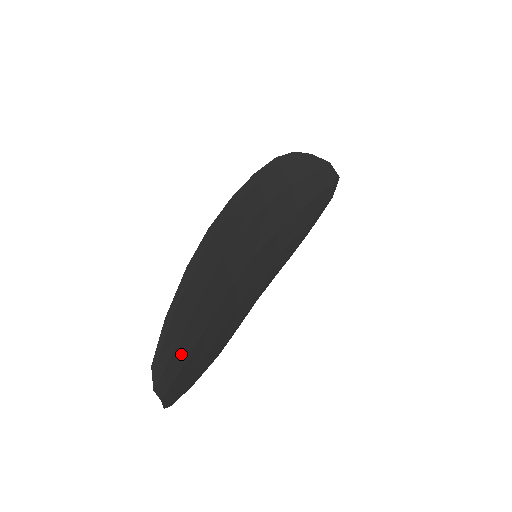
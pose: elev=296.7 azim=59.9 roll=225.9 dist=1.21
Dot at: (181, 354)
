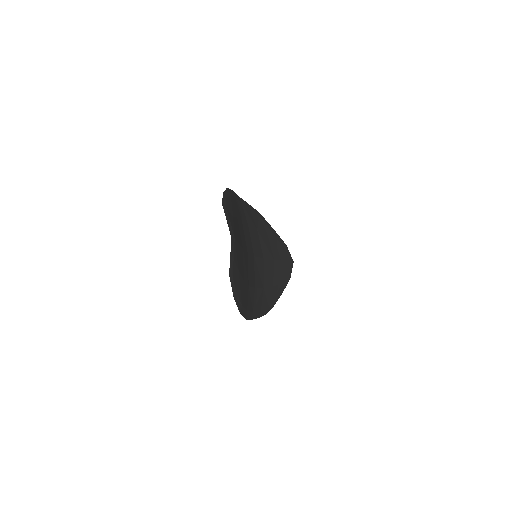
Dot at: (235, 231)
